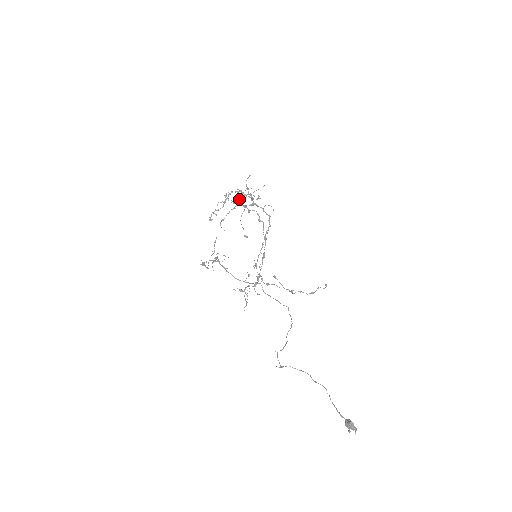
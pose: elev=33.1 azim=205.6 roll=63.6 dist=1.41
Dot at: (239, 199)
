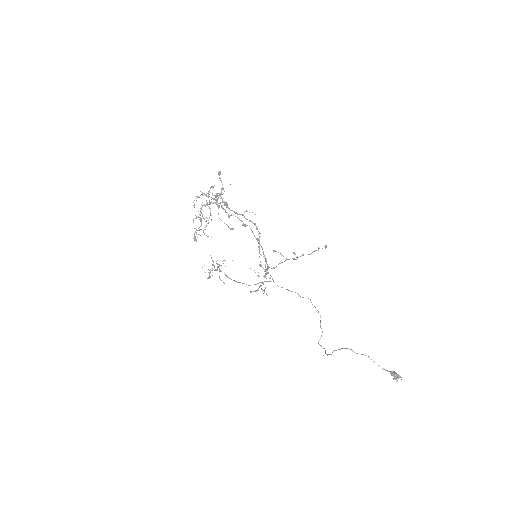
Dot at: occluded
